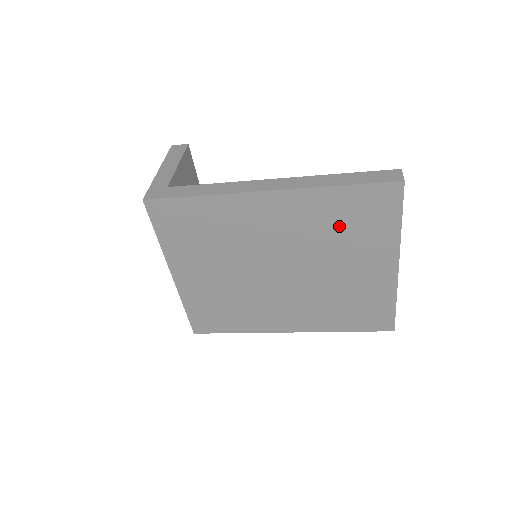
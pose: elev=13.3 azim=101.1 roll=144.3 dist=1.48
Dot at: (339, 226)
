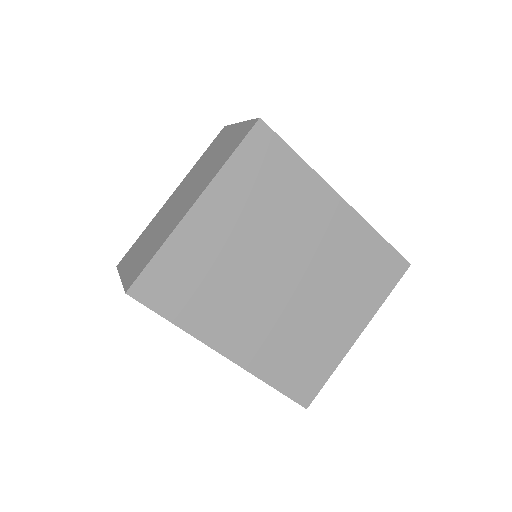
Dot at: (357, 268)
